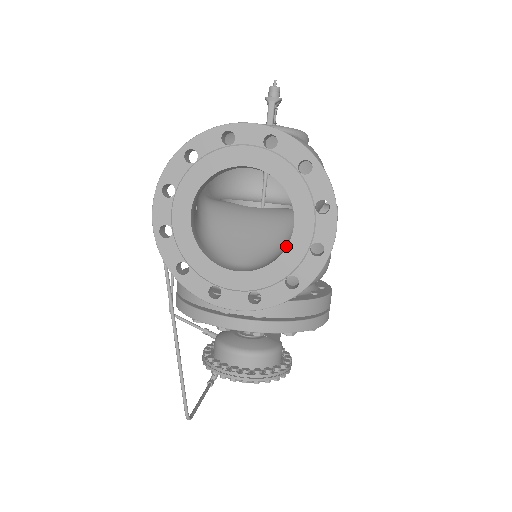
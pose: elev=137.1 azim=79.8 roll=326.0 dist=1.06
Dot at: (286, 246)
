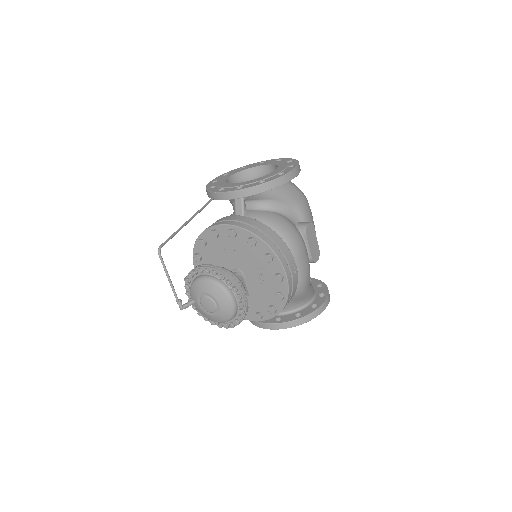
Dot at: (269, 191)
